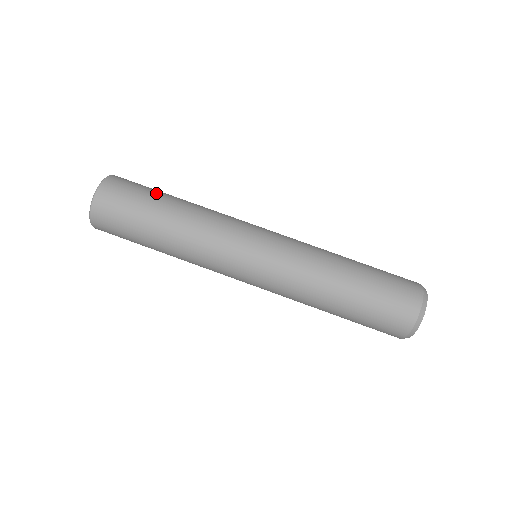
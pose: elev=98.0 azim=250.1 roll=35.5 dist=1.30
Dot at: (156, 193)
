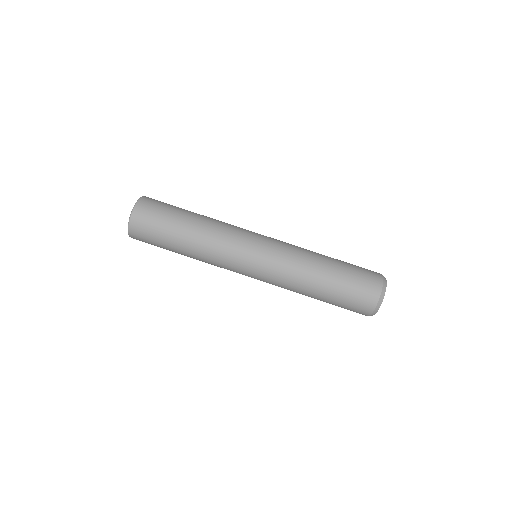
Dot at: occluded
